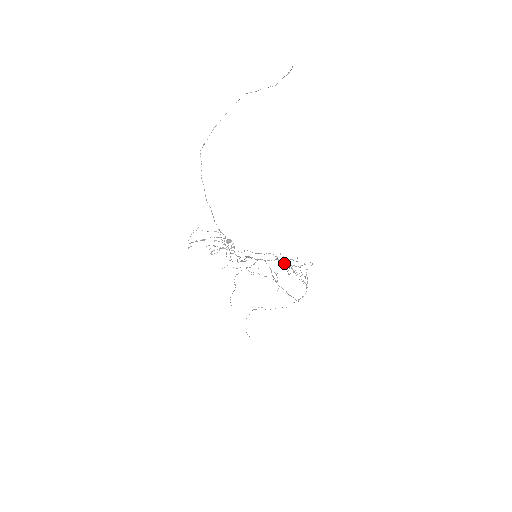
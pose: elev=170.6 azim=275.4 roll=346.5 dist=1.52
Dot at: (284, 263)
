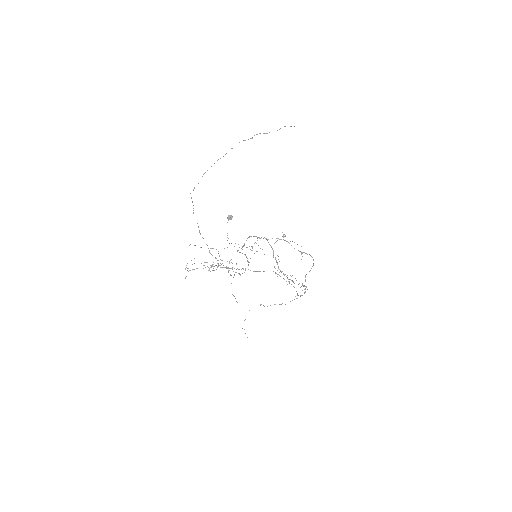
Dot at: occluded
